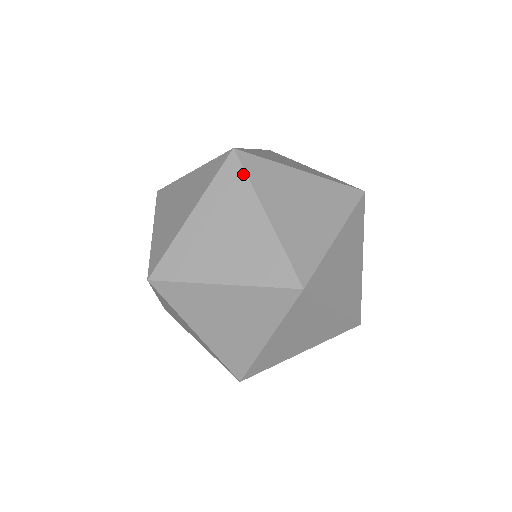
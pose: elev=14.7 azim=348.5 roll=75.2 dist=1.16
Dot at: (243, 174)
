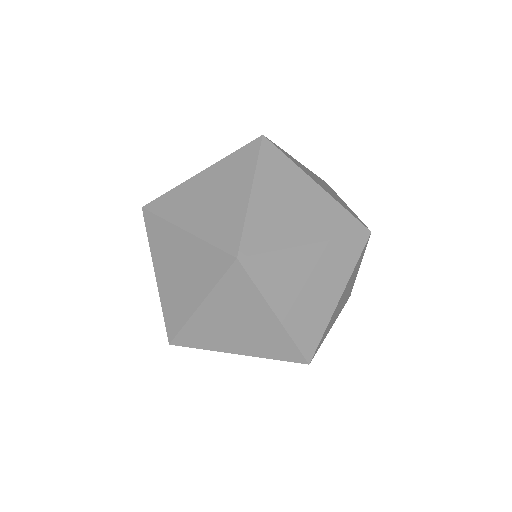
Dot at: (281, 154)
